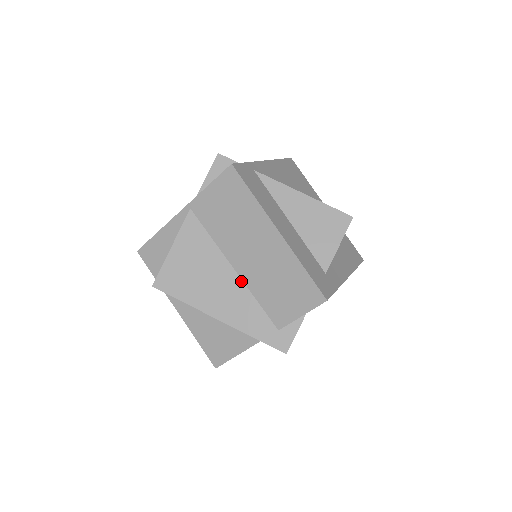
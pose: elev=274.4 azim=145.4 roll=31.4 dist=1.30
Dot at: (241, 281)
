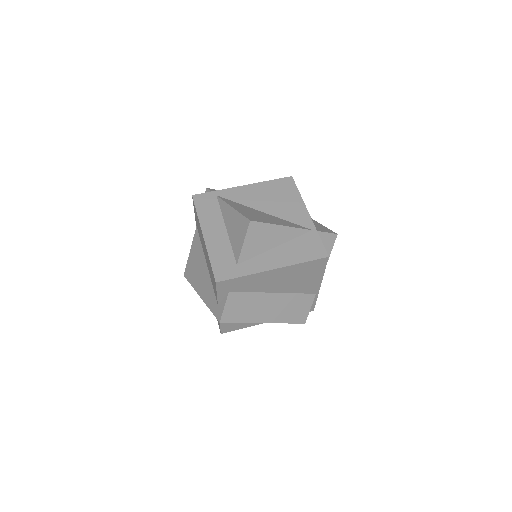
Dot at: (208, 271)
